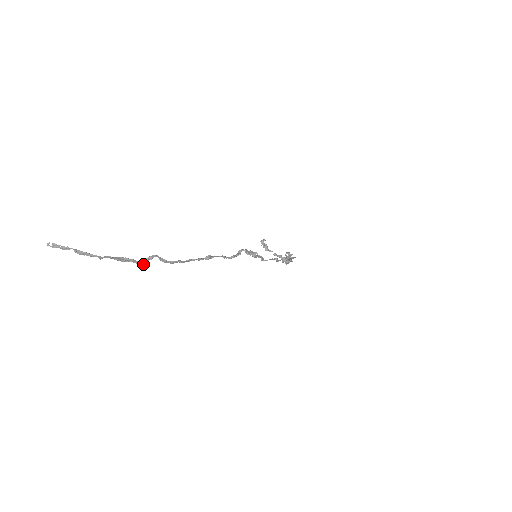
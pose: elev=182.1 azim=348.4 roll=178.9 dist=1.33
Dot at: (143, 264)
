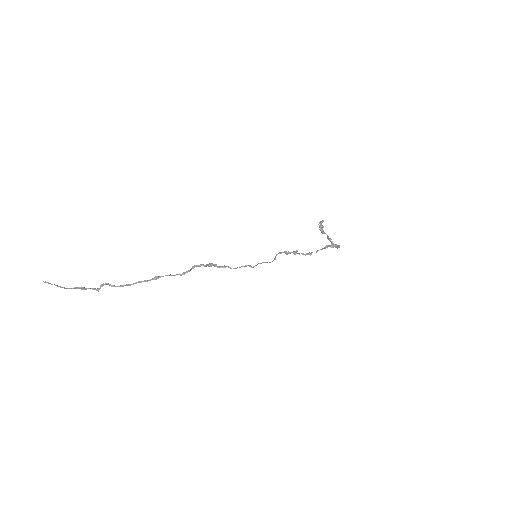
Dot at: occluded
